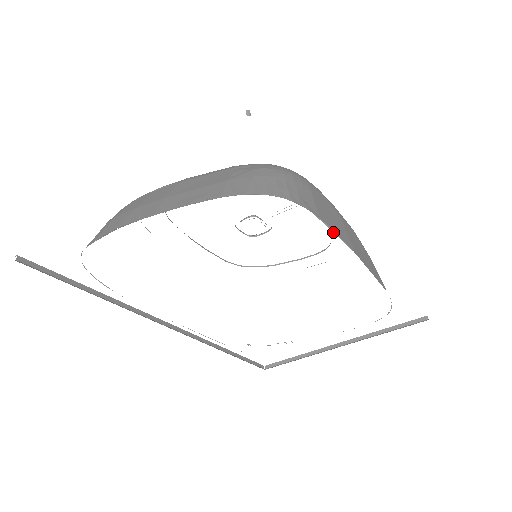
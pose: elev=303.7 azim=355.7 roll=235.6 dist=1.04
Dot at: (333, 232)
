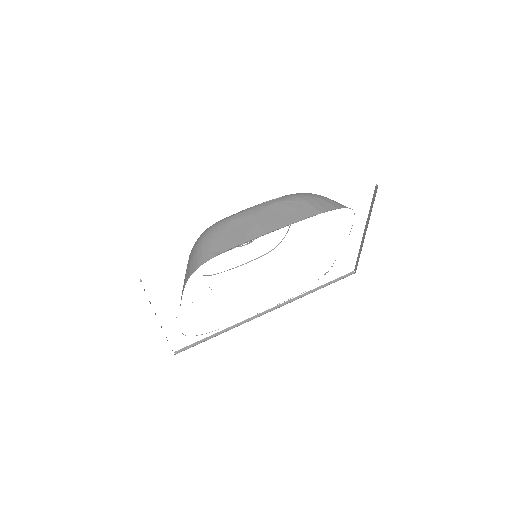
Dot at: occluded
